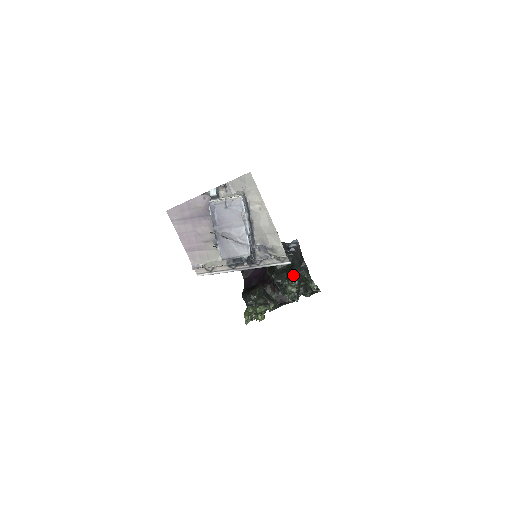
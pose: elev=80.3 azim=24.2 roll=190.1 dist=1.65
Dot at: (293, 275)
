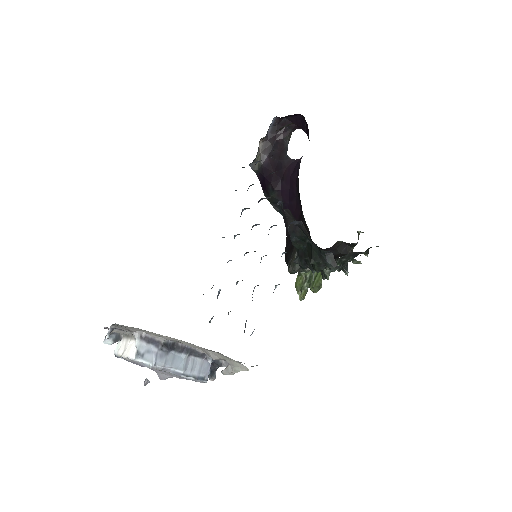
Dot at: (317, 266)
